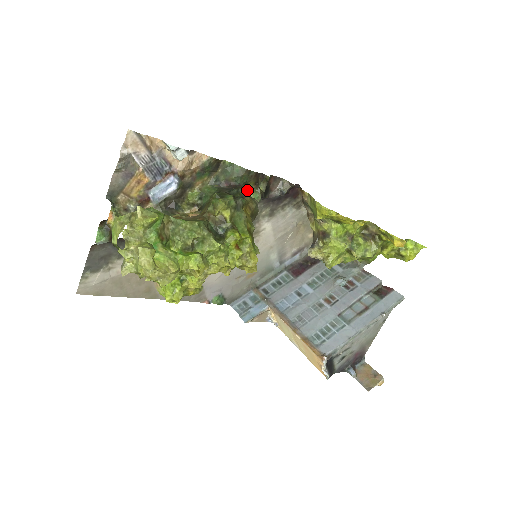
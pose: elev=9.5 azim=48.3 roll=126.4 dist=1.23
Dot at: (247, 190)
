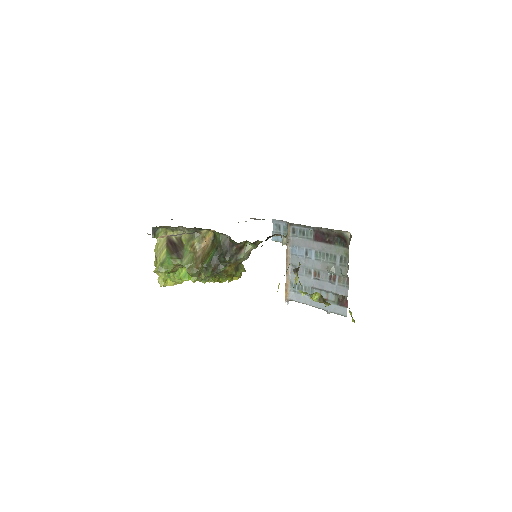
Dot at: occluded
